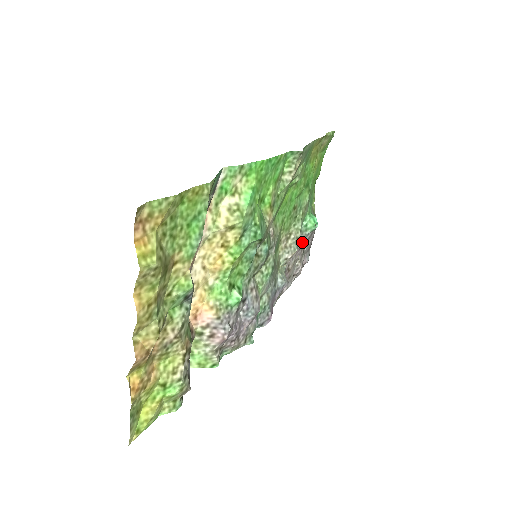
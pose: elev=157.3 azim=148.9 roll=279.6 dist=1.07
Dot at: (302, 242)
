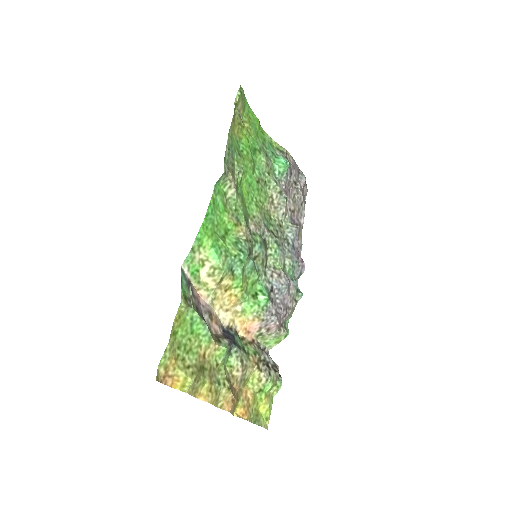
Dot at: (287, 184)
